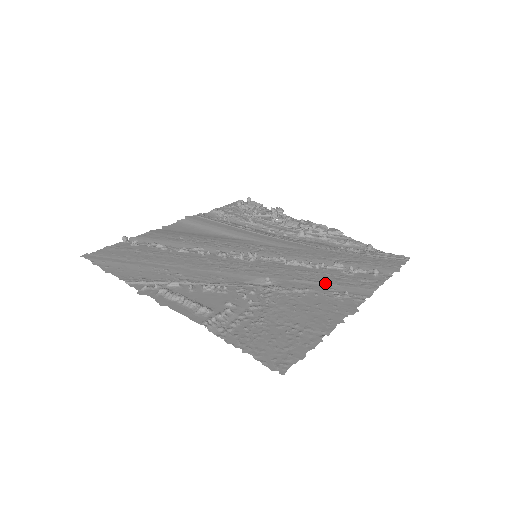
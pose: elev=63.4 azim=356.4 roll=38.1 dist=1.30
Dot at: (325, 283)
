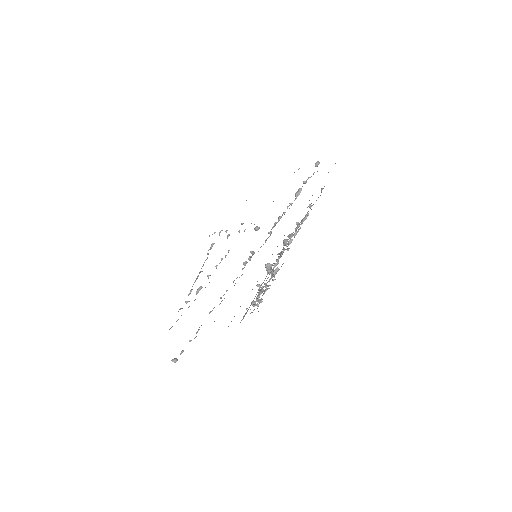
Dot at: occluded
